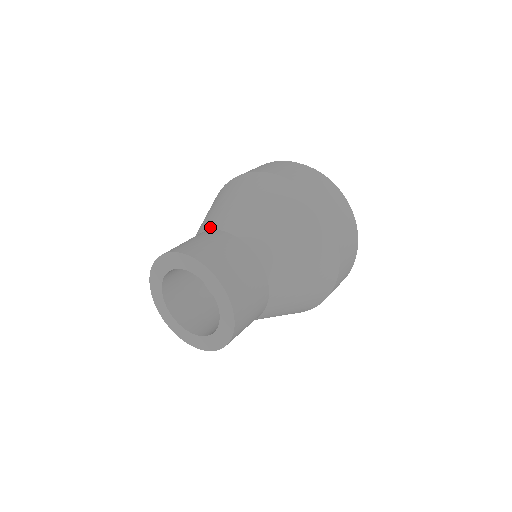
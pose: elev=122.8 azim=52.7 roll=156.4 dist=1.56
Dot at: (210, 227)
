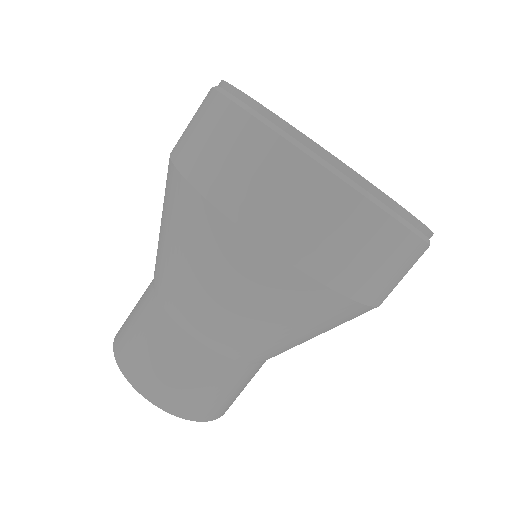
Dot at: (161, 300)
